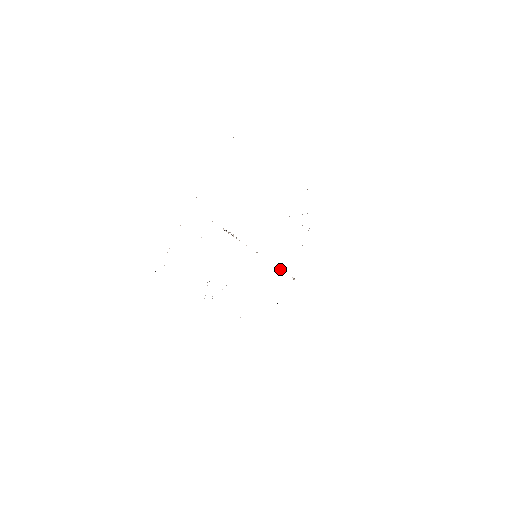
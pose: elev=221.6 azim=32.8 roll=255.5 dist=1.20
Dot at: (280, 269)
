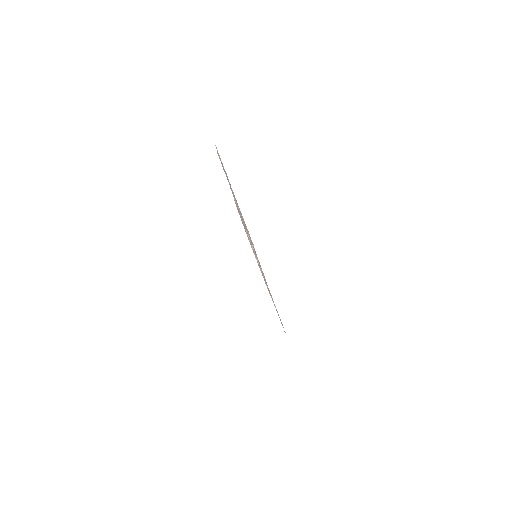
Dot at: occluded
